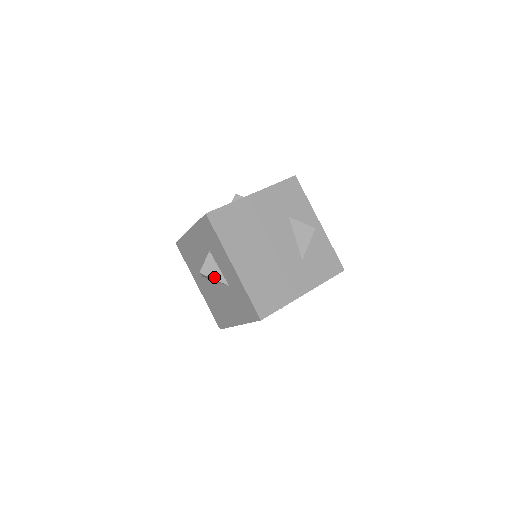
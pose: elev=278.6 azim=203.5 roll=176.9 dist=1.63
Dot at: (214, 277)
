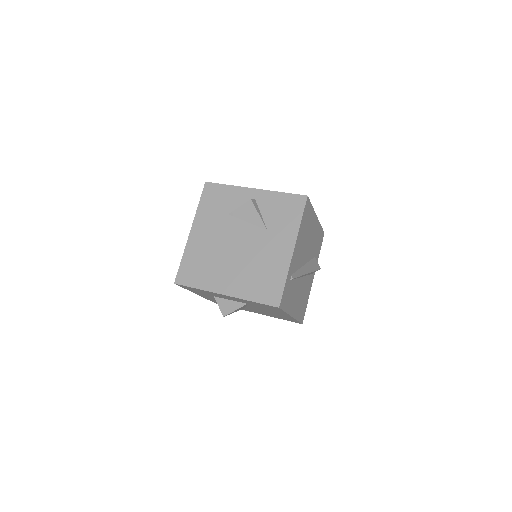
Dot at: (234, 309)
